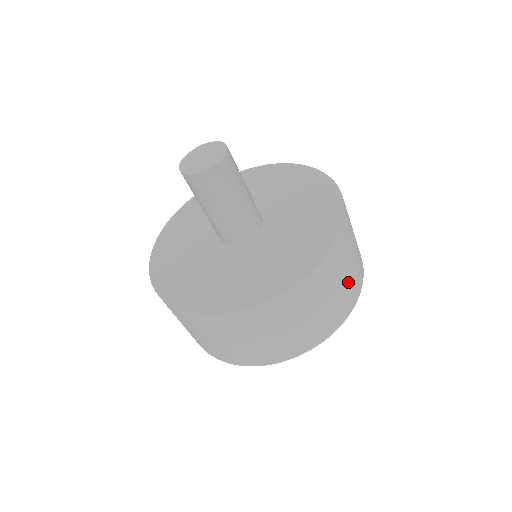
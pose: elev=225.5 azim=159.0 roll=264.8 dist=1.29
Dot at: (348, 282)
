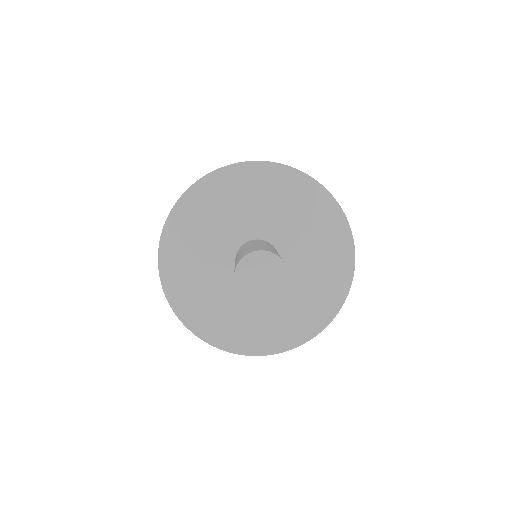
Dot at: occluded
